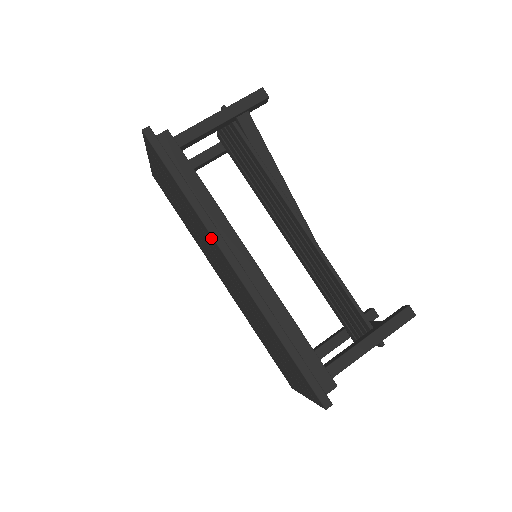
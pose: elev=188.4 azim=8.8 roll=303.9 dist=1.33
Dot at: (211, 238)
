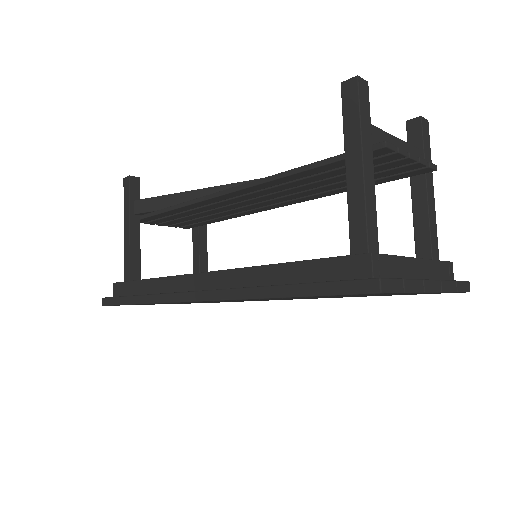
Dot at: occluded
